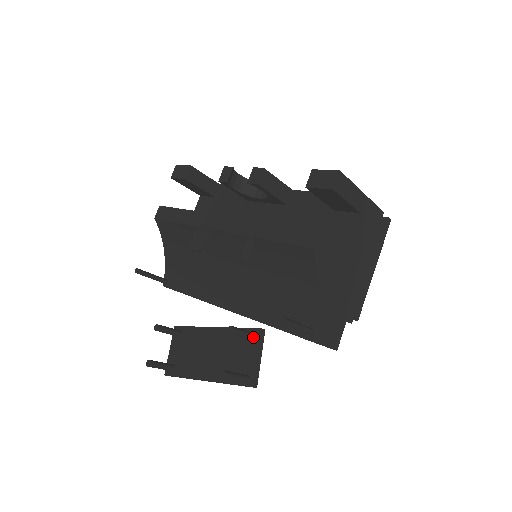
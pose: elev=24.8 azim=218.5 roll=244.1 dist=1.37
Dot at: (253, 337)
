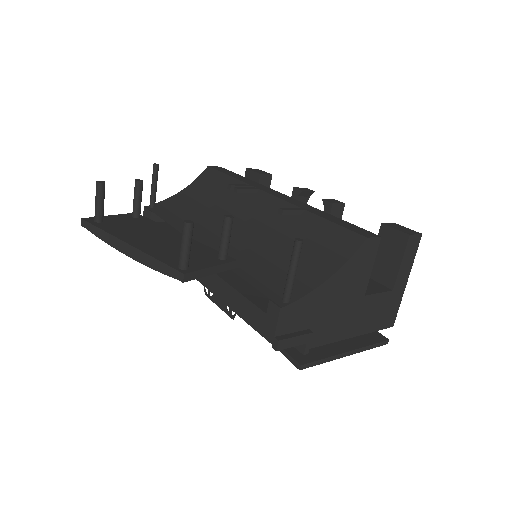
Dot at: (225, 255)
